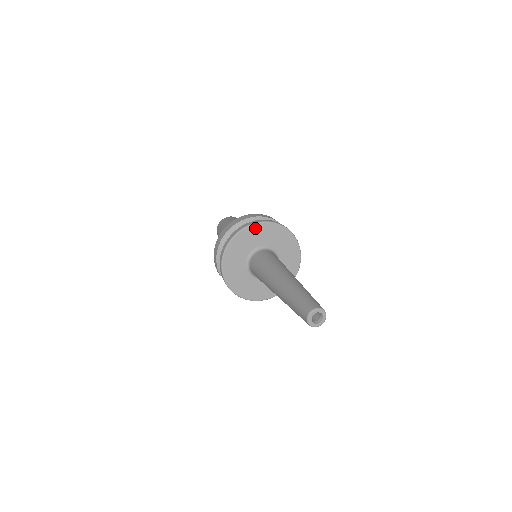
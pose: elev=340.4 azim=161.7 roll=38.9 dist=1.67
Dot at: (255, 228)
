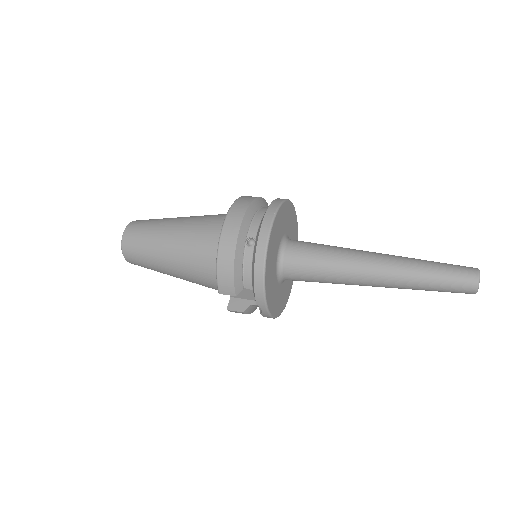
Dot at: (282, 210)
